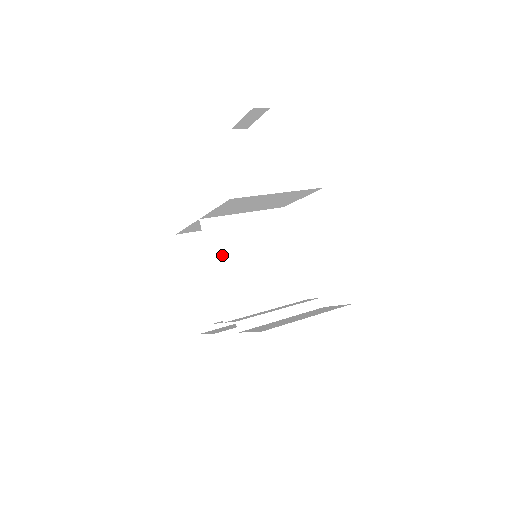
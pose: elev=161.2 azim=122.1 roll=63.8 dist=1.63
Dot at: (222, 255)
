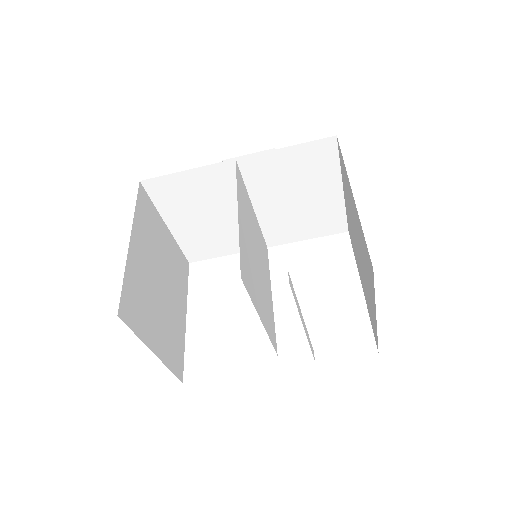
Dot at: (243, 213)
